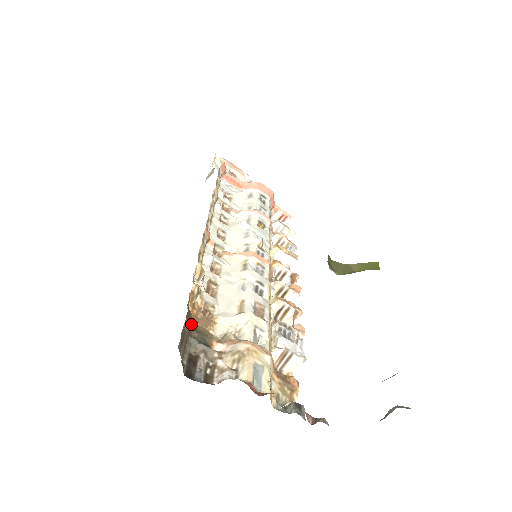
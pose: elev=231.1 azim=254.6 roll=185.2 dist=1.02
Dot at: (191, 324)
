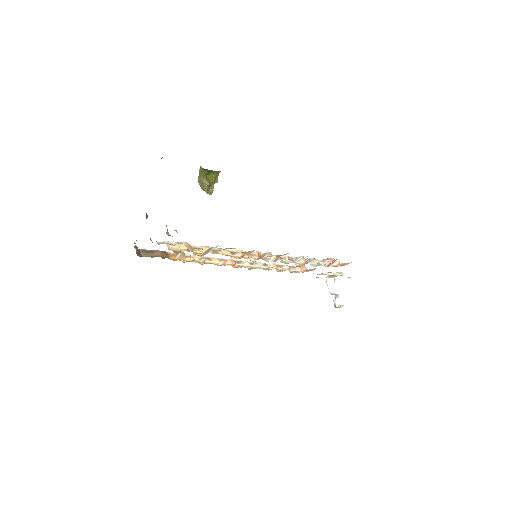
Dot at: (165, 257)
